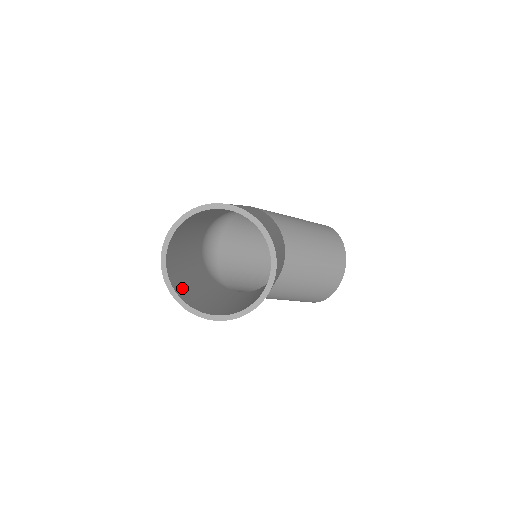
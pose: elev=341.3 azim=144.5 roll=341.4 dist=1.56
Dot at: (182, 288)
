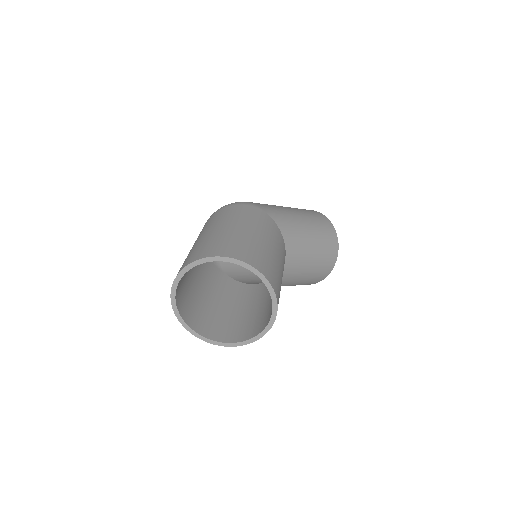
Dot at: (185, 303)
